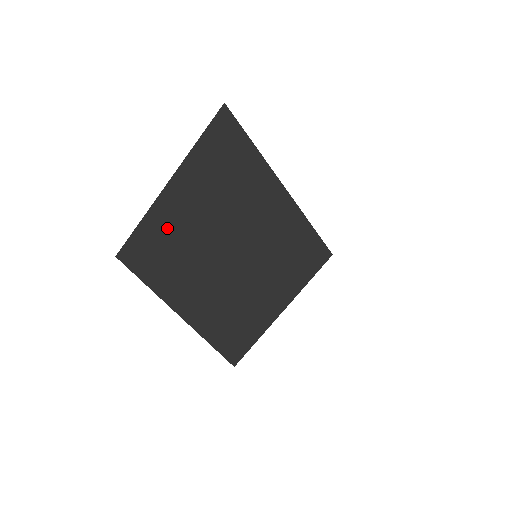
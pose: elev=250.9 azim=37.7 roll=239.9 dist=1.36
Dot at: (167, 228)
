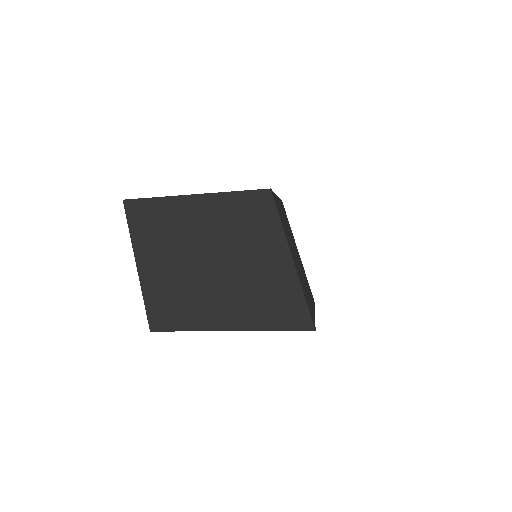
Dot at: (160, 284)
